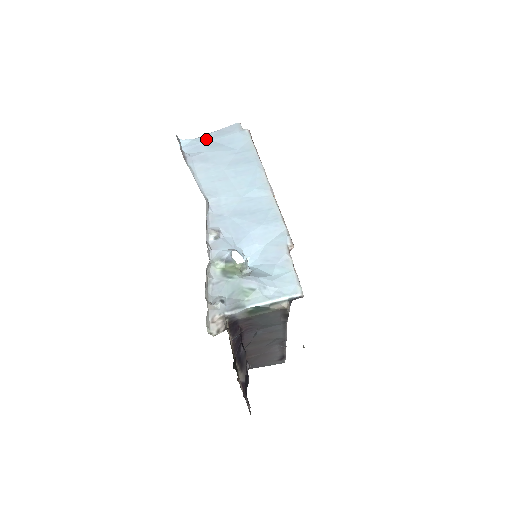
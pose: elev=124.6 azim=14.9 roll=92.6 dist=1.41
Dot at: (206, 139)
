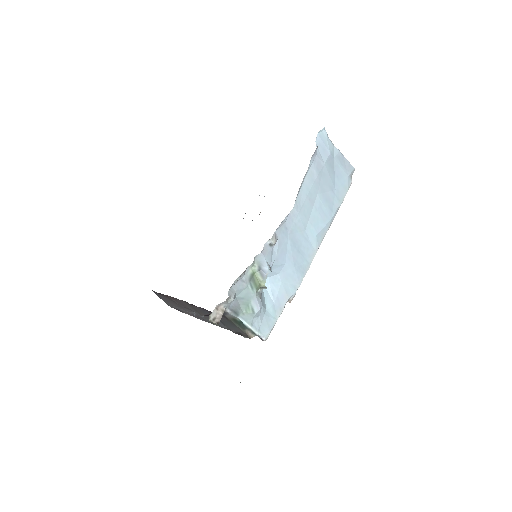
Dot at: (333, 151)
